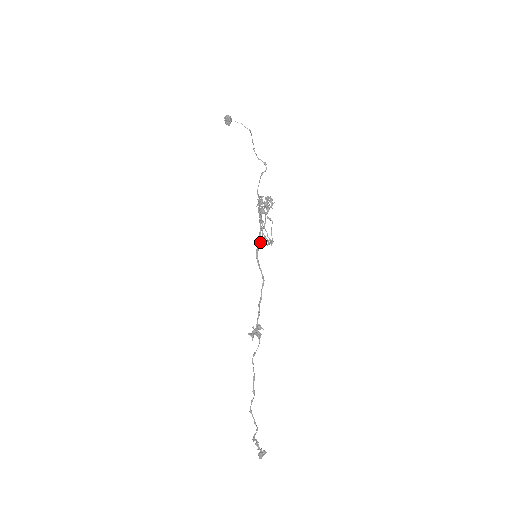
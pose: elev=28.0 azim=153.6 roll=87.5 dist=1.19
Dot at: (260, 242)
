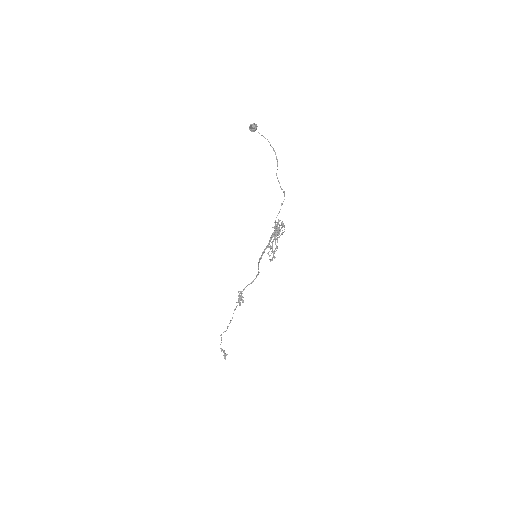
Dot at: occluded
